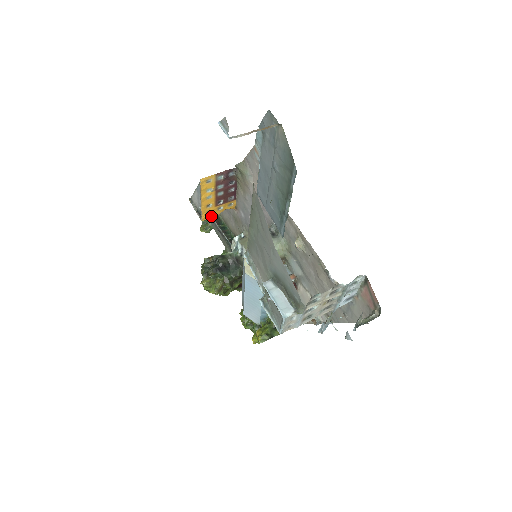
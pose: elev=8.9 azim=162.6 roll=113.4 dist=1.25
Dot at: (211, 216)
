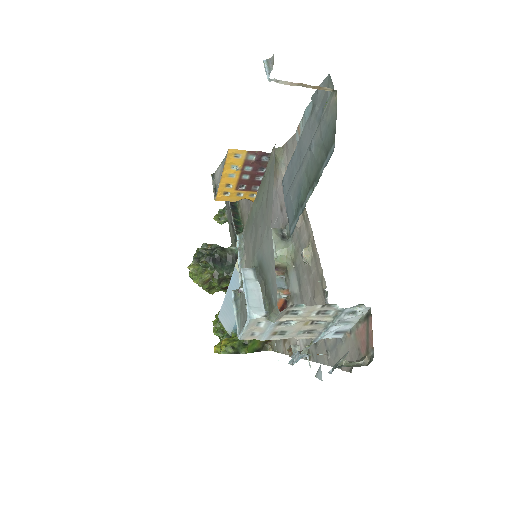
Dot at: (227, 199)
